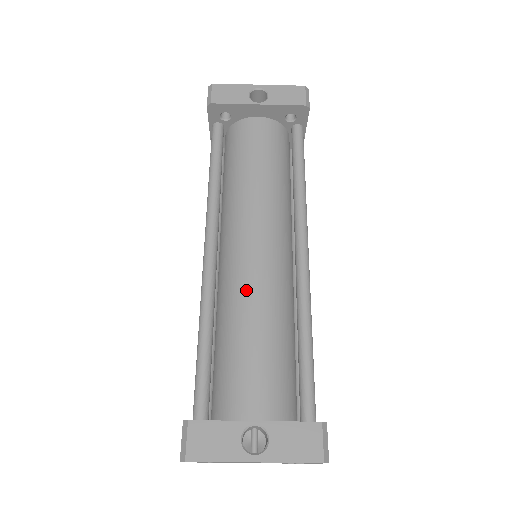
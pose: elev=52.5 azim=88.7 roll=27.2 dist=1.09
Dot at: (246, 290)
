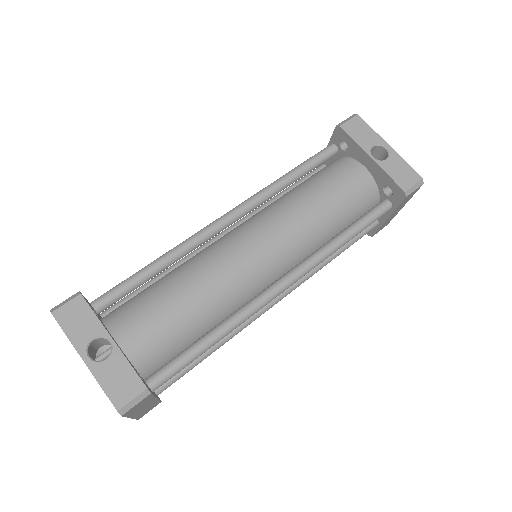
Dot at: (213, 264)
